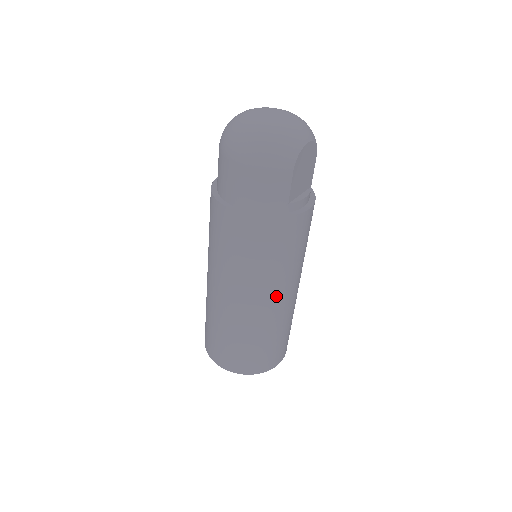
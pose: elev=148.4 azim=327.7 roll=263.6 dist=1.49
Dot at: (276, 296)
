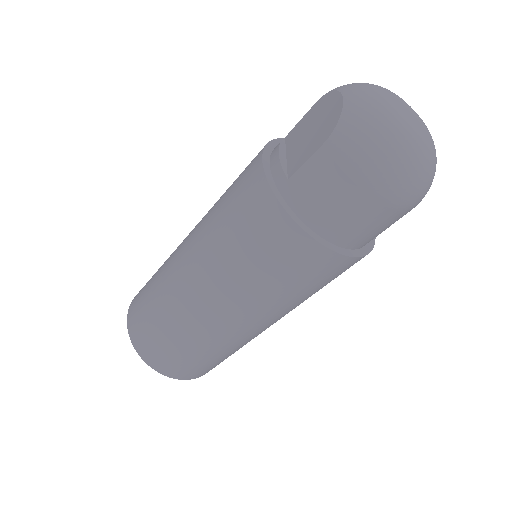
Dot at: occluded
